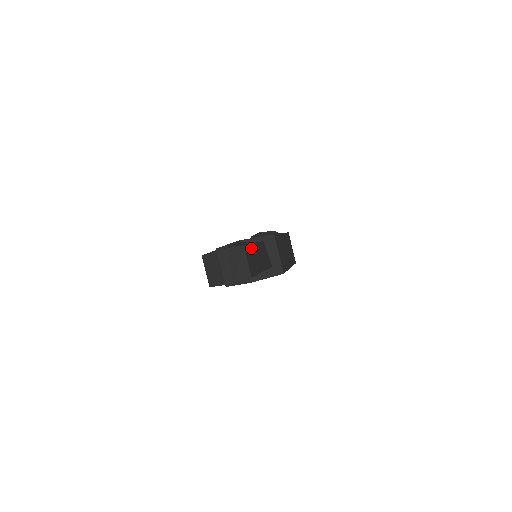
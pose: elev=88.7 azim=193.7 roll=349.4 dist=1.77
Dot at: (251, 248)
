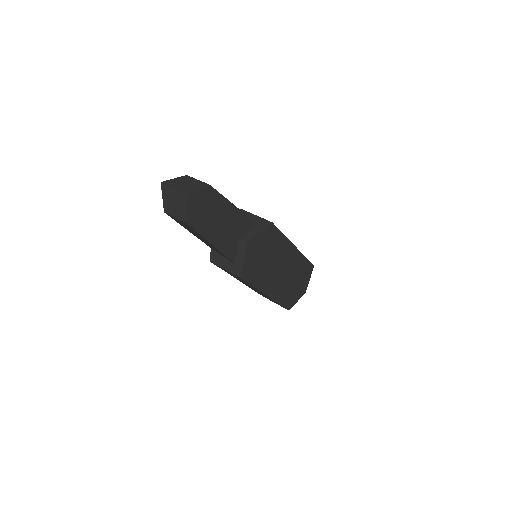
Dot at: occluded
